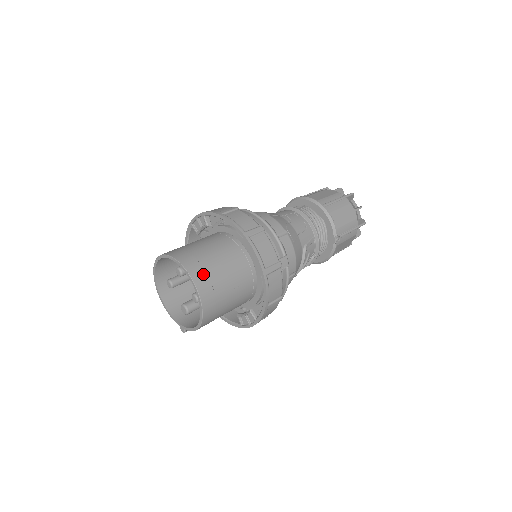
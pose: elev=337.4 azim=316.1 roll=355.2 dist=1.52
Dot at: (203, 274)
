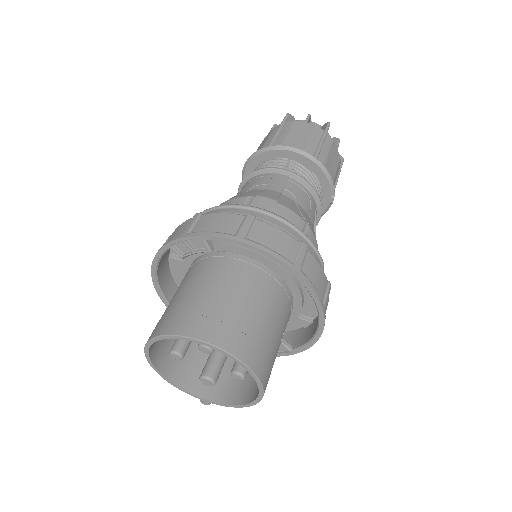
Dot at: (257, 350)
